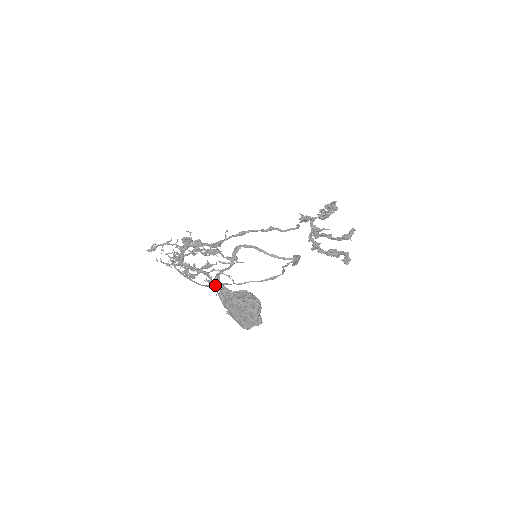
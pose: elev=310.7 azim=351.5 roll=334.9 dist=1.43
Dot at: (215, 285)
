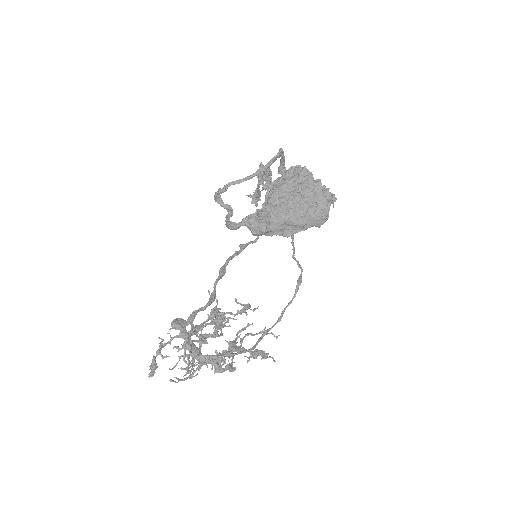
Dot at: (262, 354)
